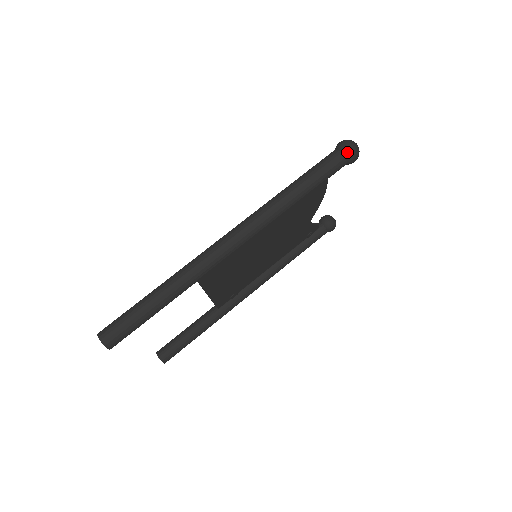
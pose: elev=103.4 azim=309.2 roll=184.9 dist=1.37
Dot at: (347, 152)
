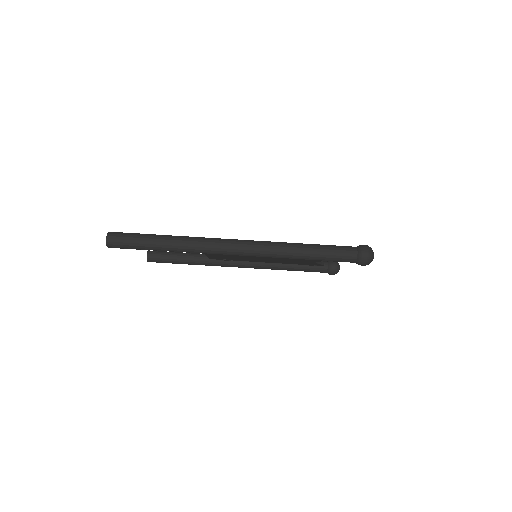
Dot at: (361, 257)
